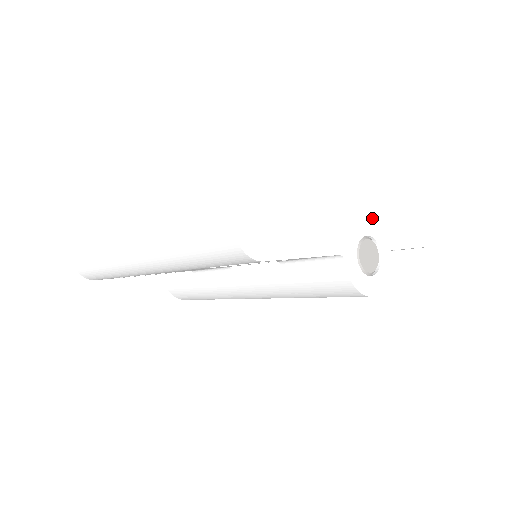
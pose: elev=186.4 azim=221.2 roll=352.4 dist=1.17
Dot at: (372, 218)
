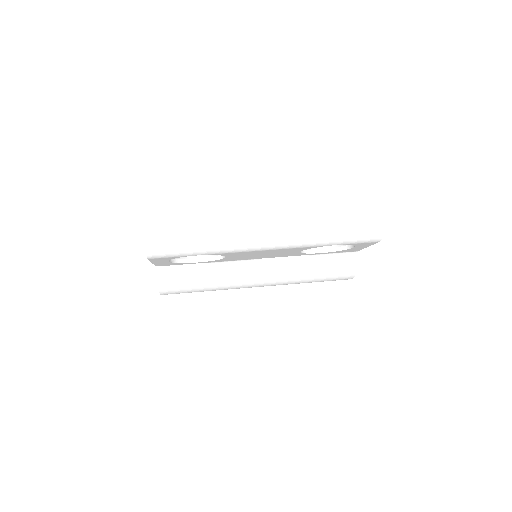
Dot at: occluded
